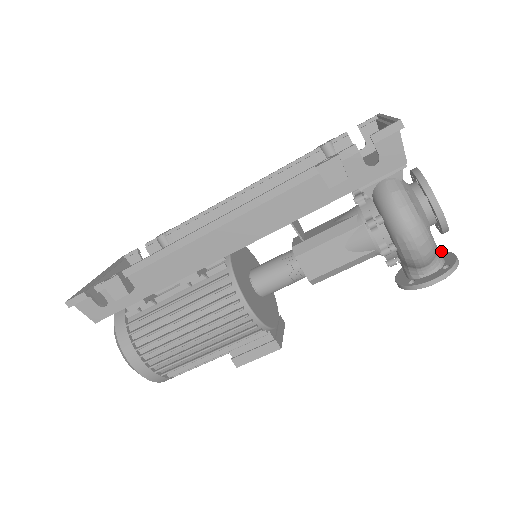
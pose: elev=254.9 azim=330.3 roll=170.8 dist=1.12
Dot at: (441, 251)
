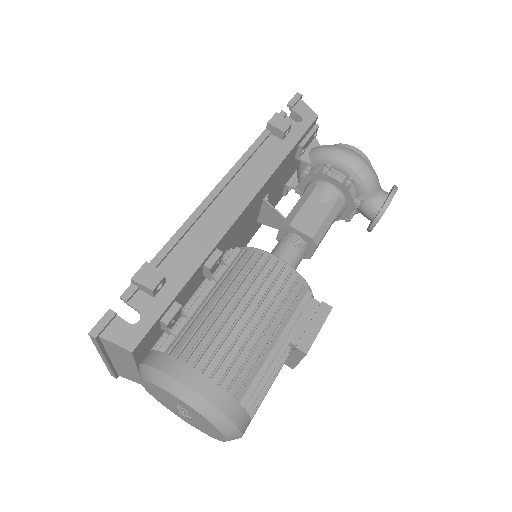
Dot at: occluded
